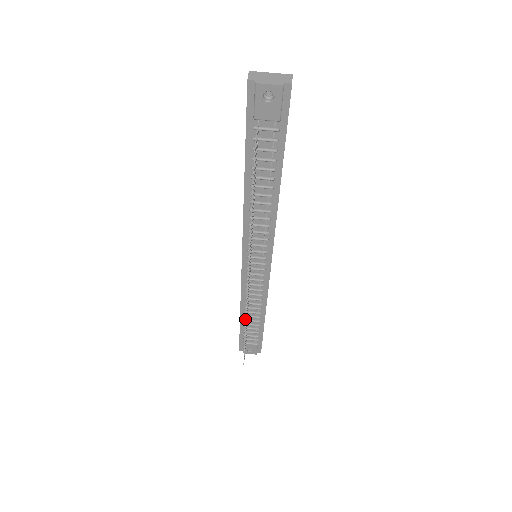
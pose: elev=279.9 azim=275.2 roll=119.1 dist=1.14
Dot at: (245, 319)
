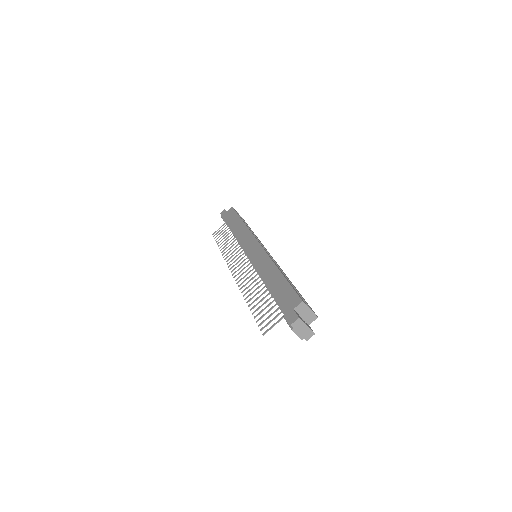
Dot at: occluded
